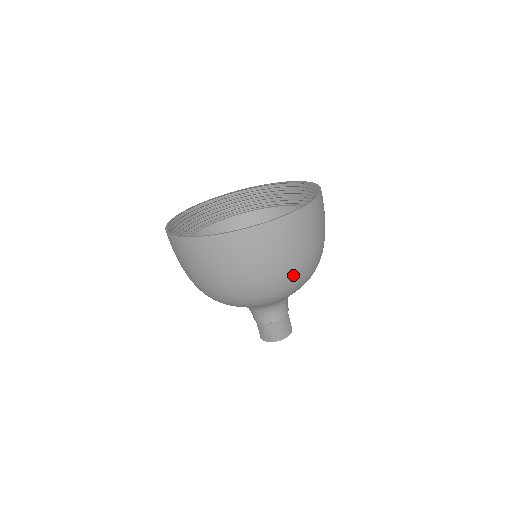
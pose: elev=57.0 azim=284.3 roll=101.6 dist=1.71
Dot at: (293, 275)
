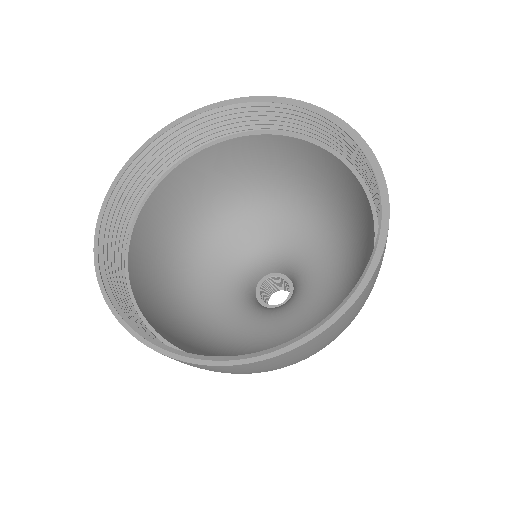
Dot at: occluded
